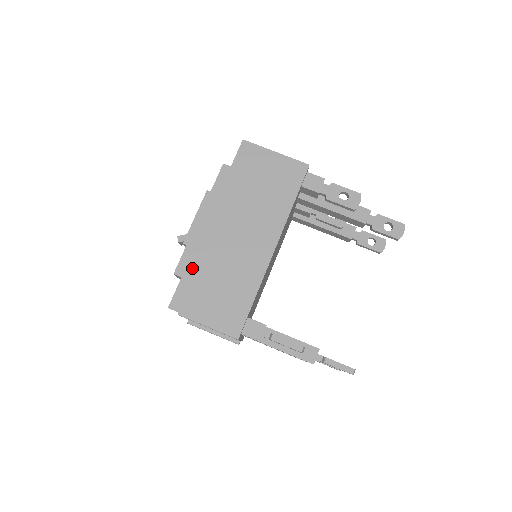
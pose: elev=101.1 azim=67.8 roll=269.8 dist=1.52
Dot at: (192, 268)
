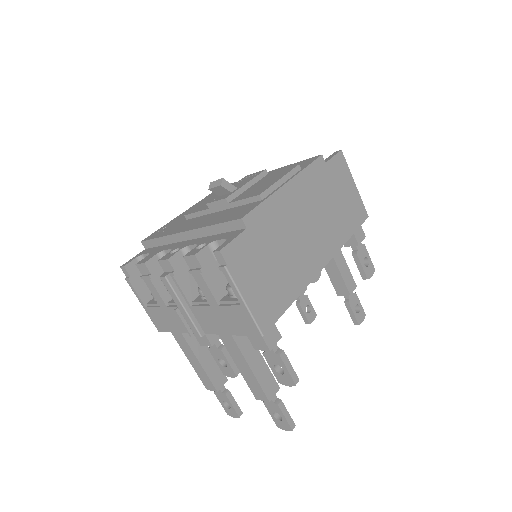
Dot at: (259, 227)
